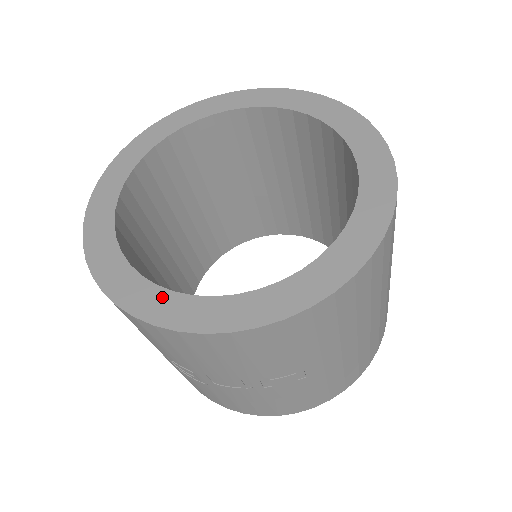
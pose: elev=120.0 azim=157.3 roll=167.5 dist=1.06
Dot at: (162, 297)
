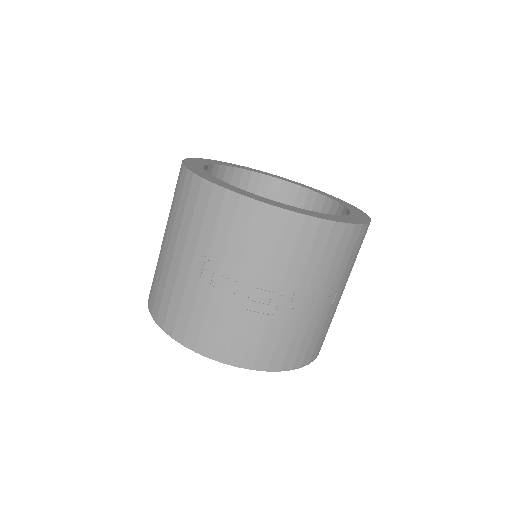
Dot at: (296, 208)
